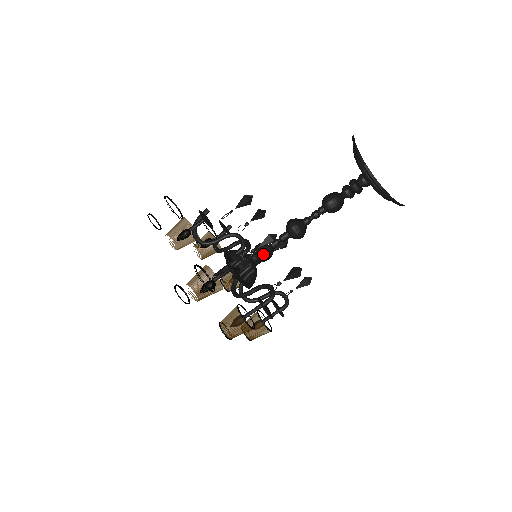
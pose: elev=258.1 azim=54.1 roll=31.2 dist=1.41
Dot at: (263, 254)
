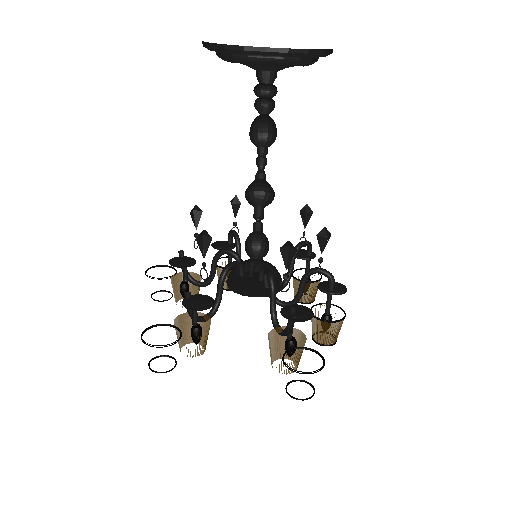
Dot at: (253, 244)
